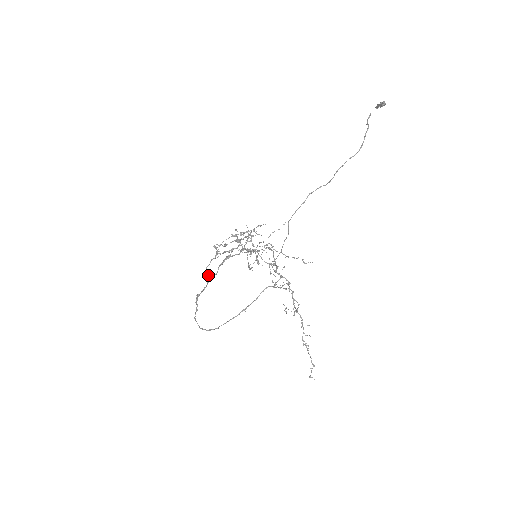
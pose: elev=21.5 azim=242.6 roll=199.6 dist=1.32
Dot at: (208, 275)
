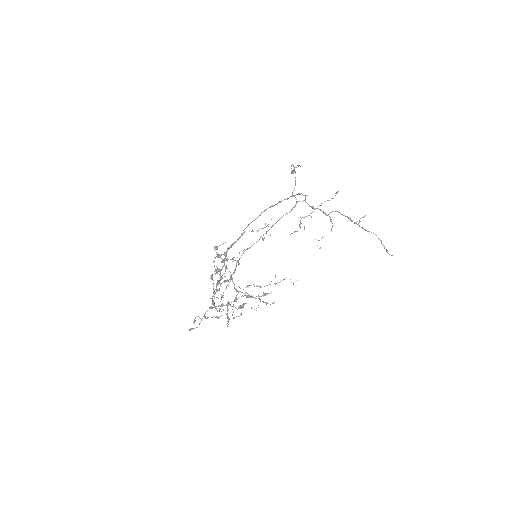
Dot at: (216, 270)
